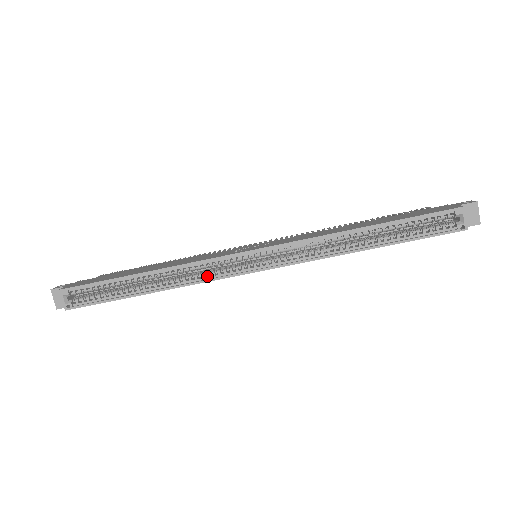
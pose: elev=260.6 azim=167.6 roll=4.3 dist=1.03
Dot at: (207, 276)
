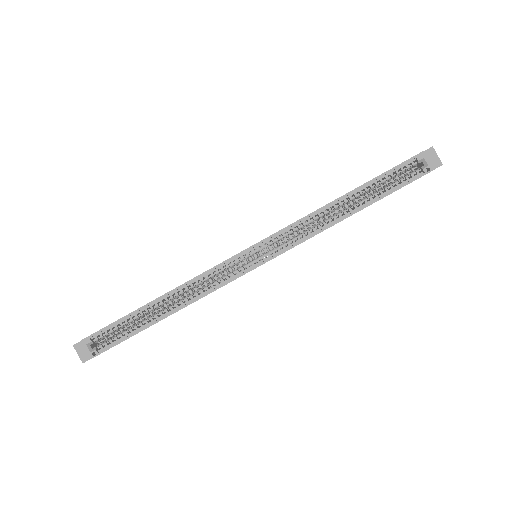
Dot at: (217, 284)
